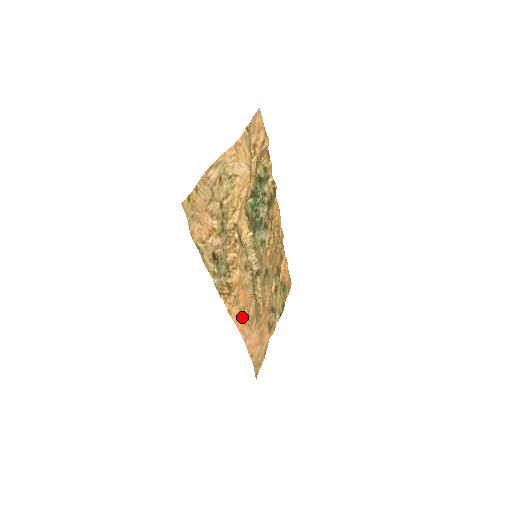
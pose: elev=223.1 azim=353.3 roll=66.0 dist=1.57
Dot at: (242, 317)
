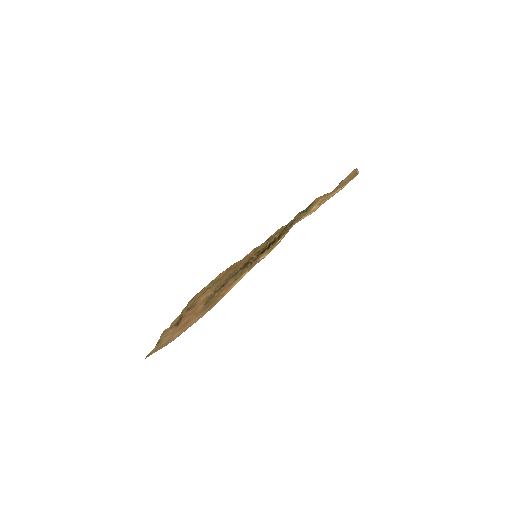
Dot at: occluded
